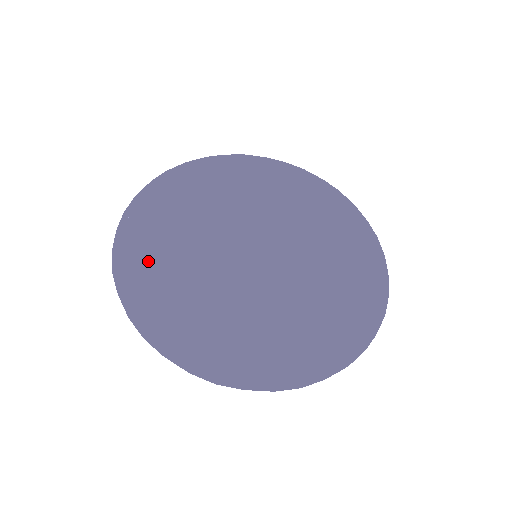
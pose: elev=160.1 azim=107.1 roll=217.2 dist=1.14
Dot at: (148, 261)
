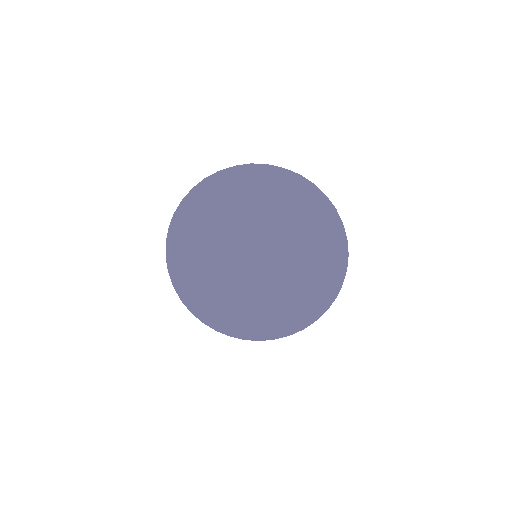
Dot at: (186, 254)
